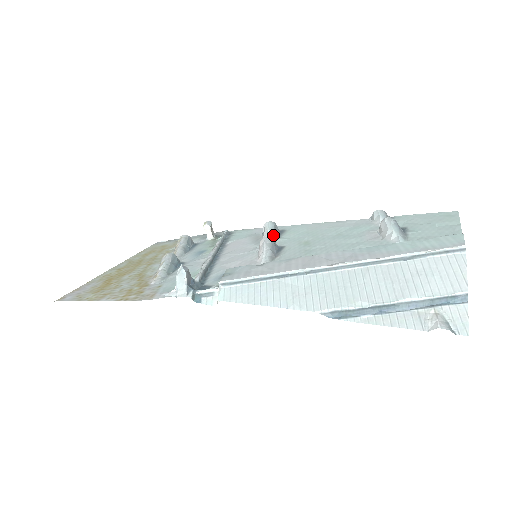
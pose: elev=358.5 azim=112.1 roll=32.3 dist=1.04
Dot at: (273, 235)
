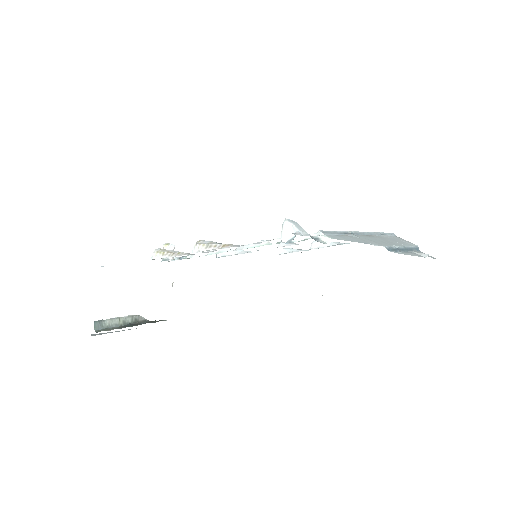
Dot at: occluded
